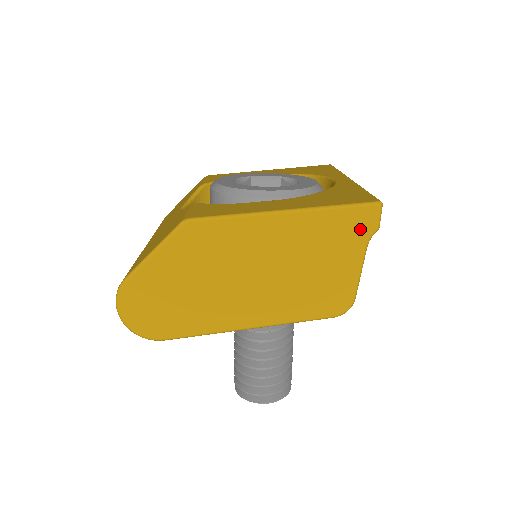
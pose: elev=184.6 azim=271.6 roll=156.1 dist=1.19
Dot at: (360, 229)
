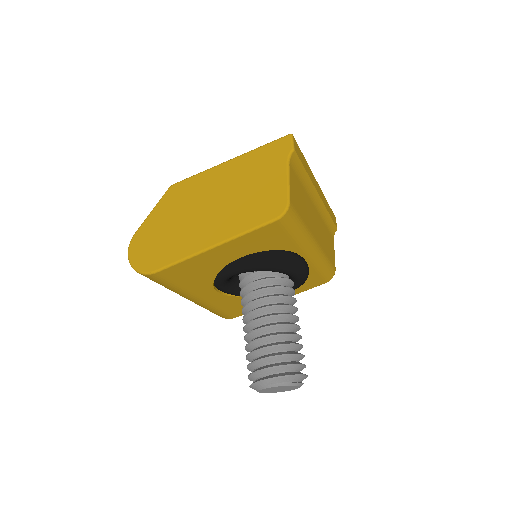
Dot at: (280, 153)
